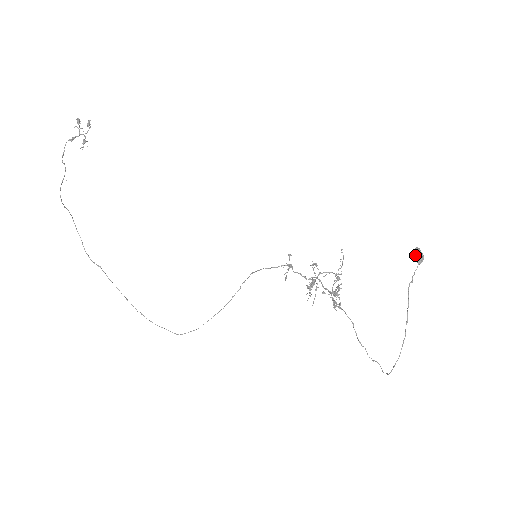
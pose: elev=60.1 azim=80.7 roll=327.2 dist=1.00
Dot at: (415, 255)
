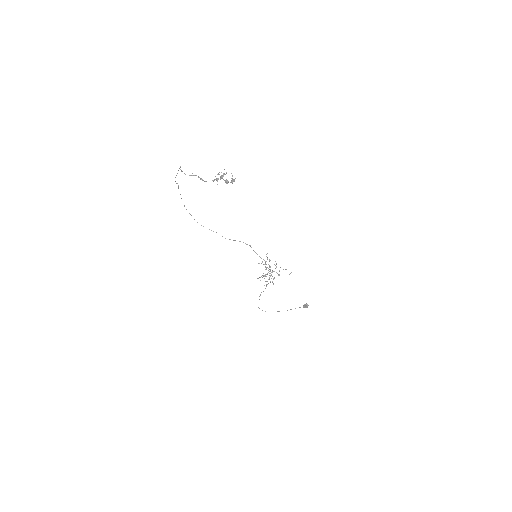
Dot at: (304, 306)
